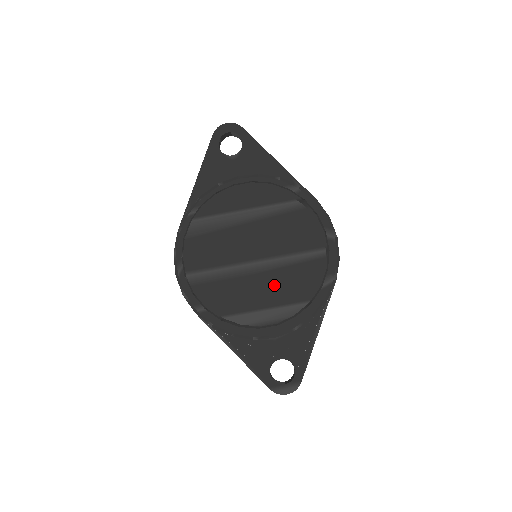
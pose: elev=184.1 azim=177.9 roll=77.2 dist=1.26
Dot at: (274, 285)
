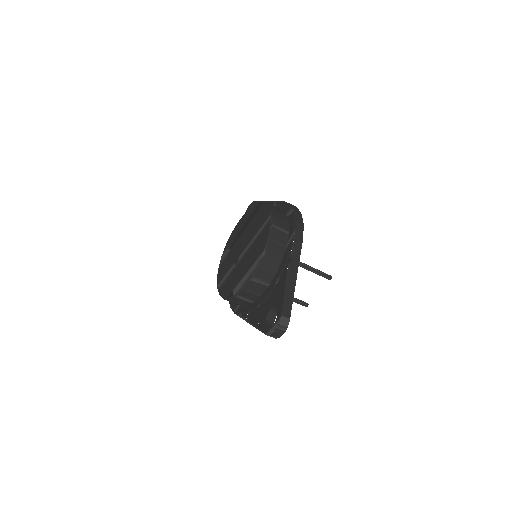
Dot at: (249, 258)
